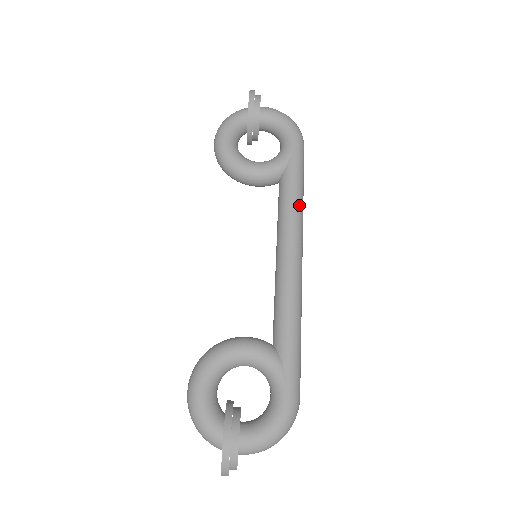
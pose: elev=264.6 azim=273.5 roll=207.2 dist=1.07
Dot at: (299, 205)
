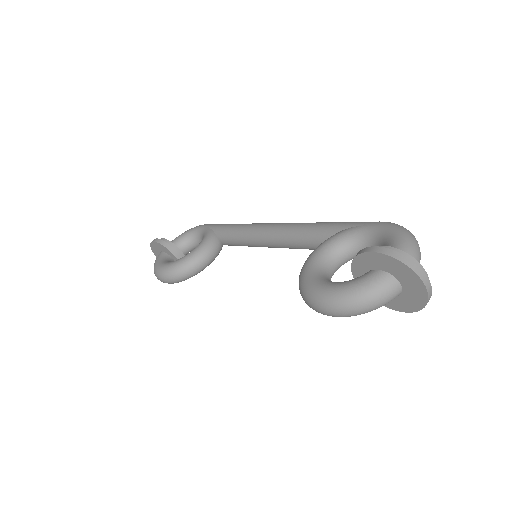
Dot at: (243, 224)
